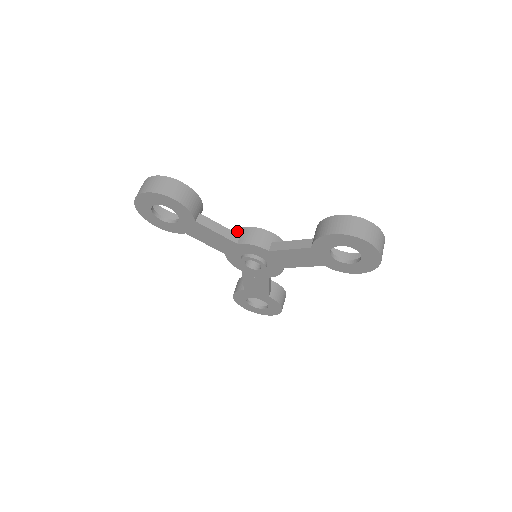
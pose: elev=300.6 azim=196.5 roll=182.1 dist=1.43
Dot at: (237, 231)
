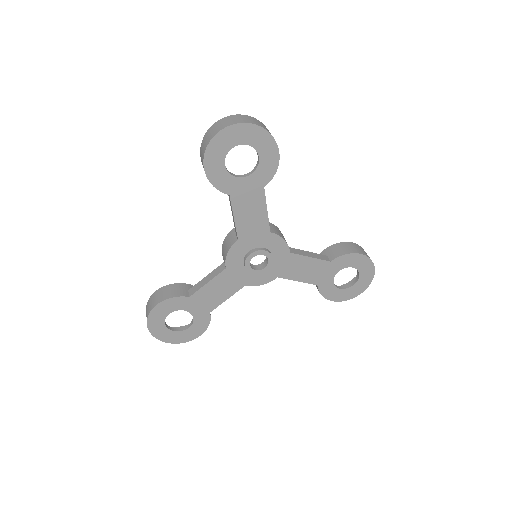
Dot at: occluded
